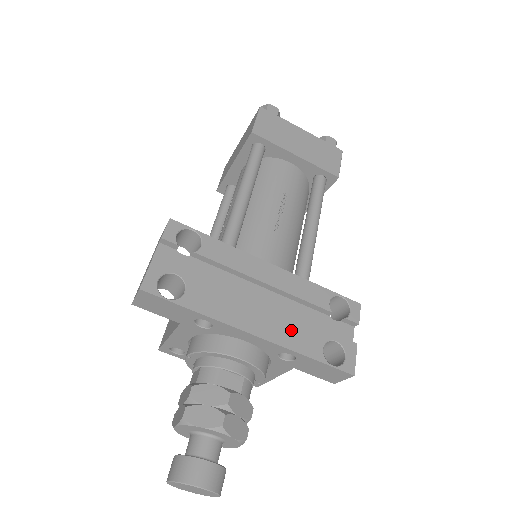
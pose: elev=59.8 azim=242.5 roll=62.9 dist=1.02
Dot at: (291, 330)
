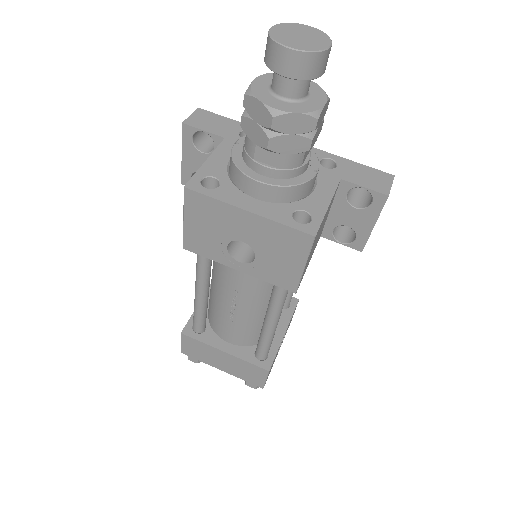
Dot at: occluded
